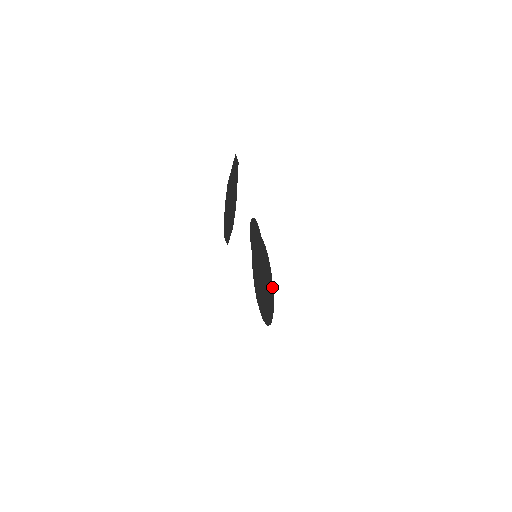
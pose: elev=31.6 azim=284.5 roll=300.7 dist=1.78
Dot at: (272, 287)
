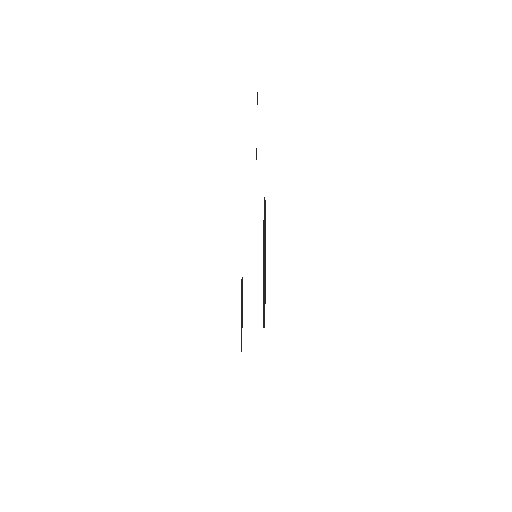
Dot at: occluded
